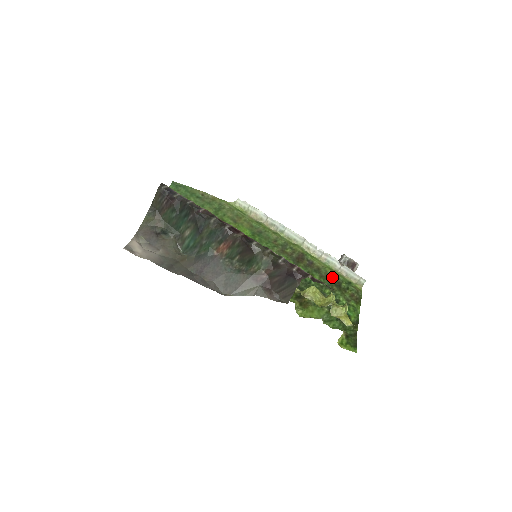
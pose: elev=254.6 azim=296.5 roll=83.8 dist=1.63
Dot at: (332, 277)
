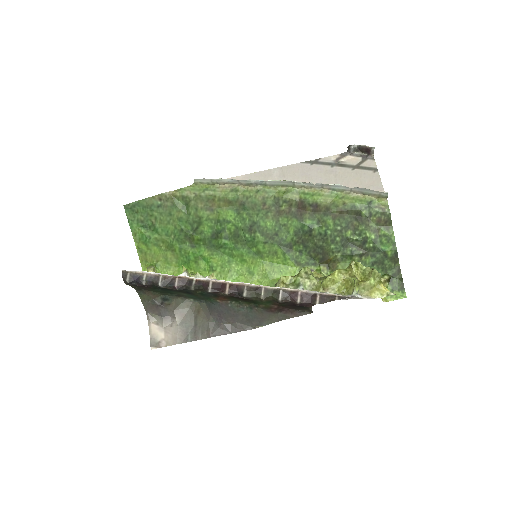
Dot at: (347, 211)
